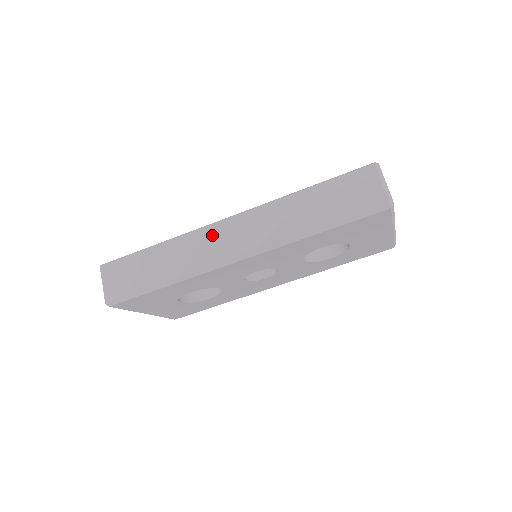
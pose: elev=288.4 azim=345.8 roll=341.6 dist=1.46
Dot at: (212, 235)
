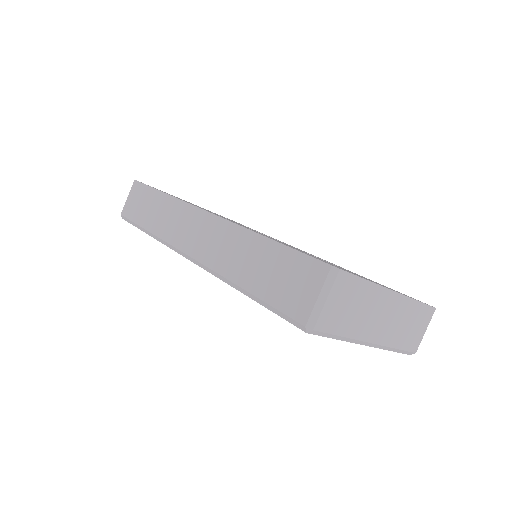
Dot at: (189, 218)
